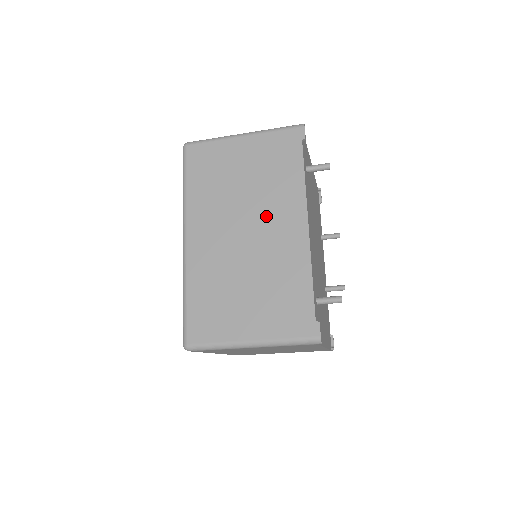
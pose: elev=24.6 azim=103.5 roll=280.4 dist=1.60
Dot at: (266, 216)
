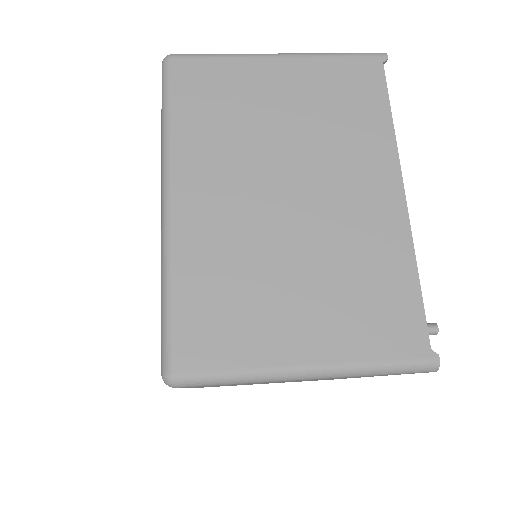
Dot at: occluded
